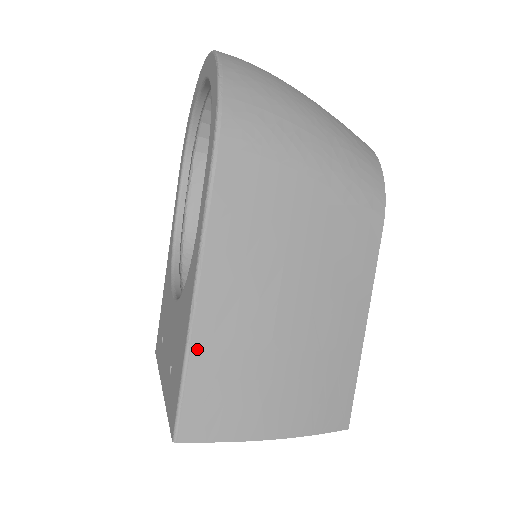
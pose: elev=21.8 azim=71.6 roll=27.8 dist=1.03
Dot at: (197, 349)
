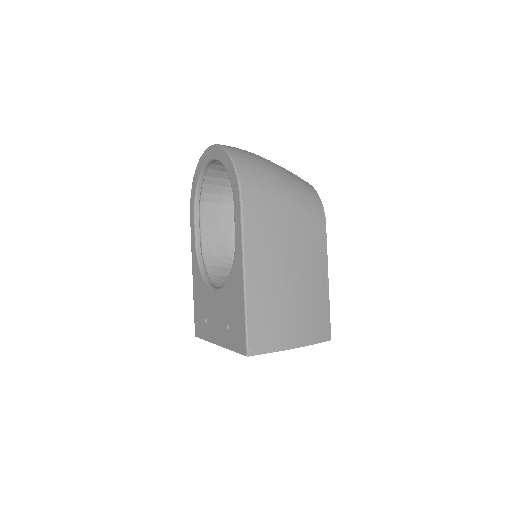
Dot at: (250, 303)
